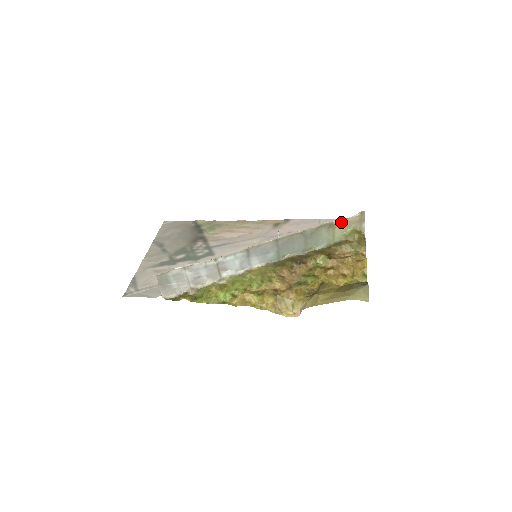
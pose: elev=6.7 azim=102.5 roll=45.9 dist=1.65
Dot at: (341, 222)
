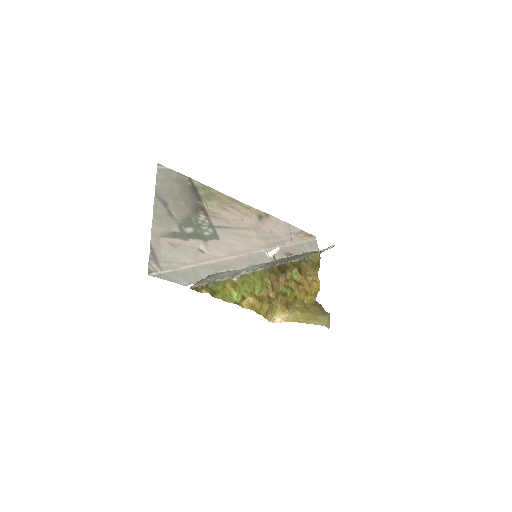
Dot at: occluded
